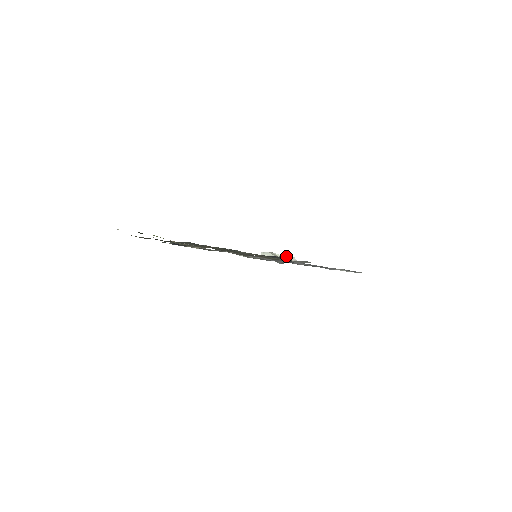
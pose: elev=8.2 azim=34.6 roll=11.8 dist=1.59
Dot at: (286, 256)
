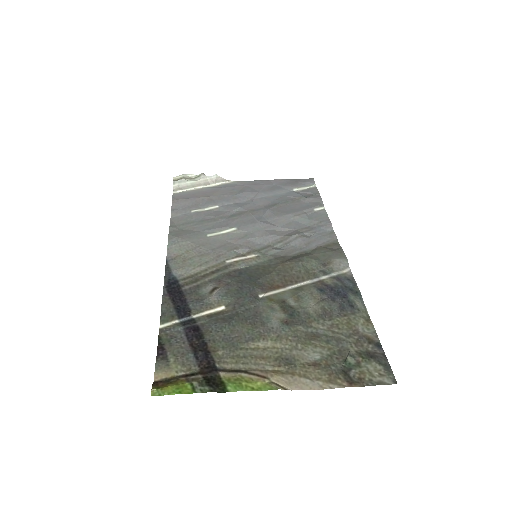
Dot at: (206, 176)
